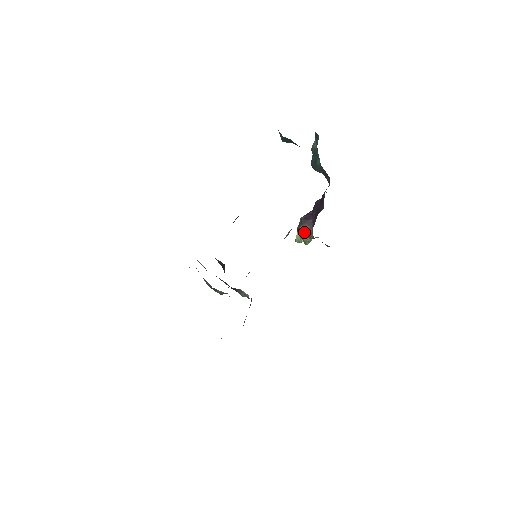
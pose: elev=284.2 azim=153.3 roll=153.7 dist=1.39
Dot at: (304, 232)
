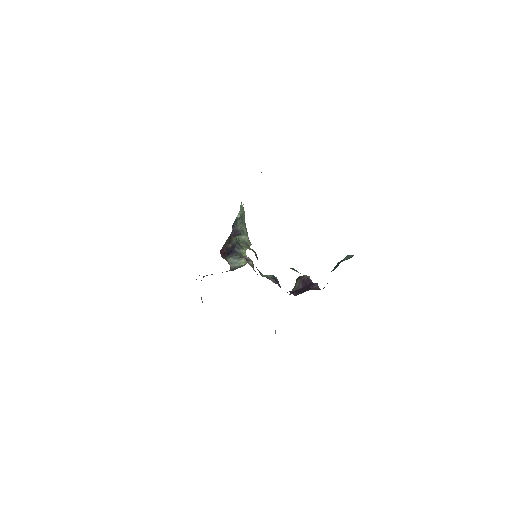
Dot at: (295, 285)
